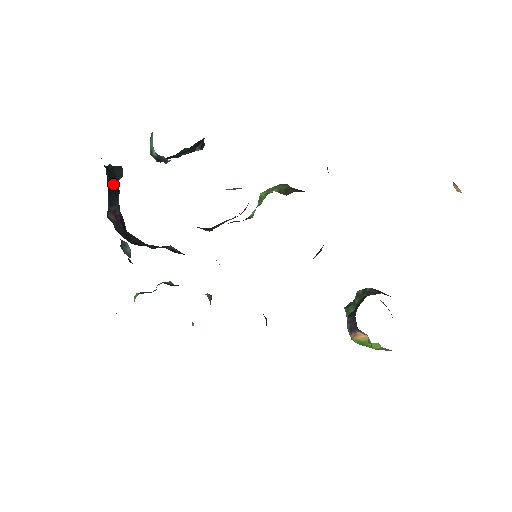
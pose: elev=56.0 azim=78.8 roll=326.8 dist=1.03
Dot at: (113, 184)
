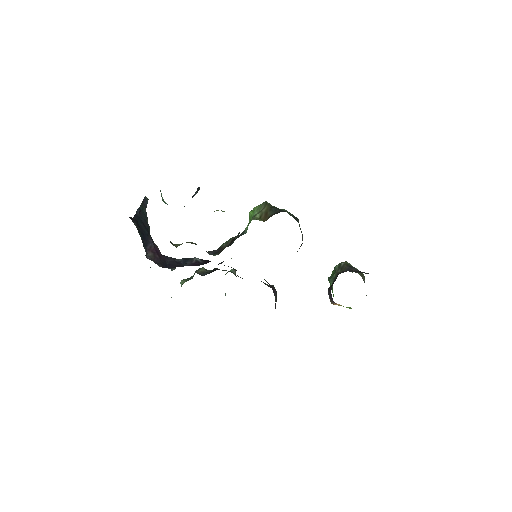
Dot at: (144, 228)
